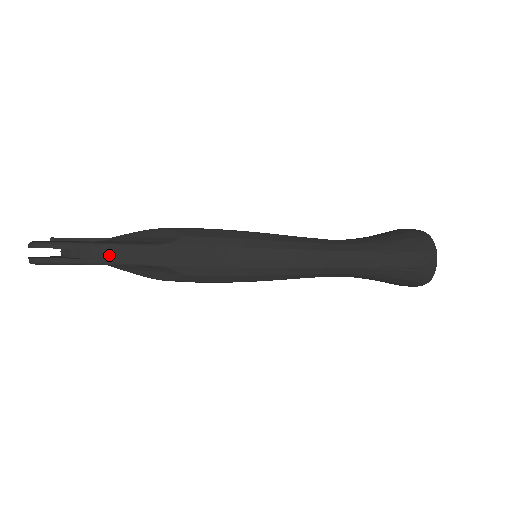
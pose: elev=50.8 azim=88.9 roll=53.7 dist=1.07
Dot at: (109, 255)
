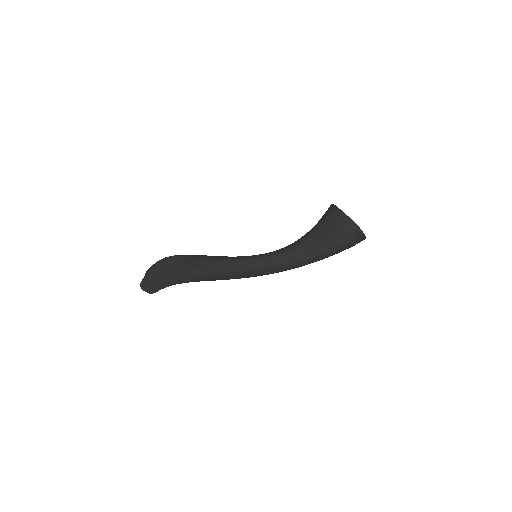
Dot at: (182, 282)
